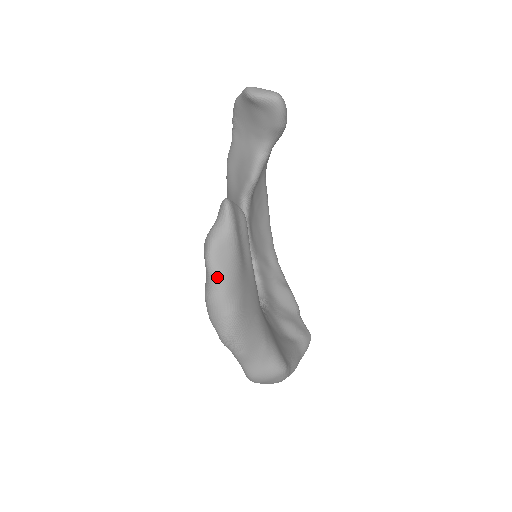
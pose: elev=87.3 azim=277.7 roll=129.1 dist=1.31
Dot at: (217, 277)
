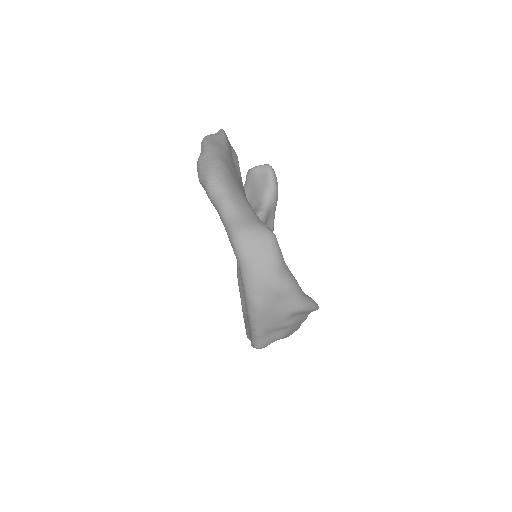
Dot at: (208, 144)
